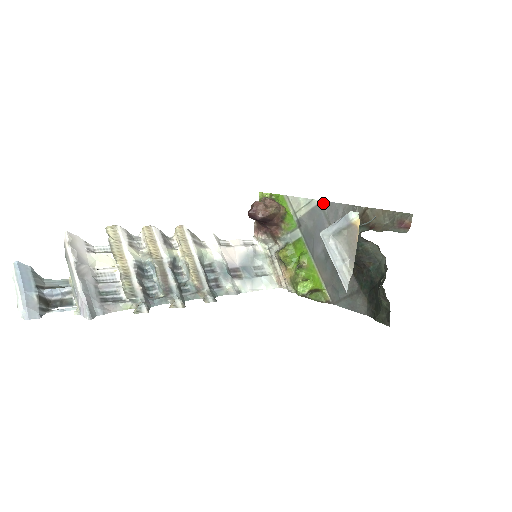
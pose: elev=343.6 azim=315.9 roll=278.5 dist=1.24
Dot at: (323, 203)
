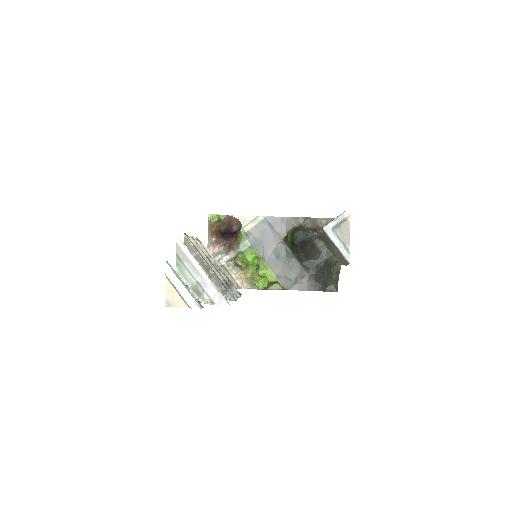
Dot at: (268, 218)
